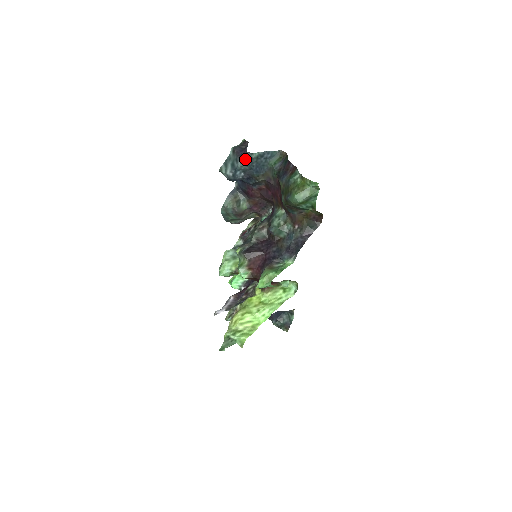
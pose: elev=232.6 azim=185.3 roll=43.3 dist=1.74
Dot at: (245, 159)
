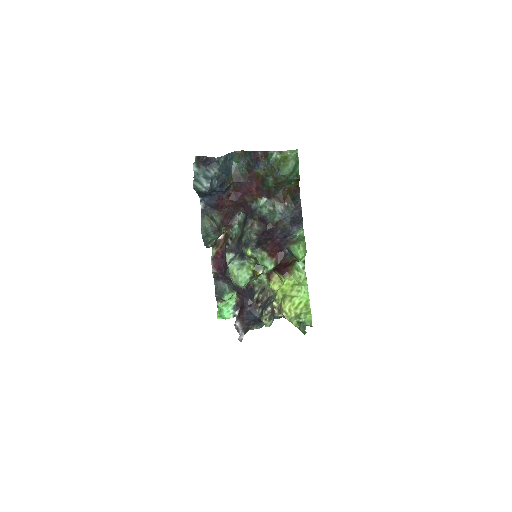
Dot at: (216, 165)
